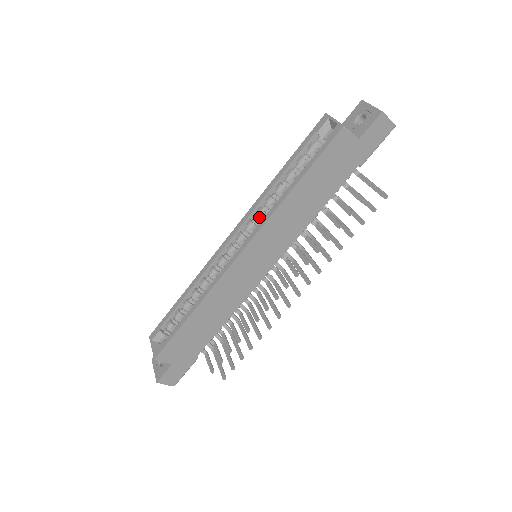
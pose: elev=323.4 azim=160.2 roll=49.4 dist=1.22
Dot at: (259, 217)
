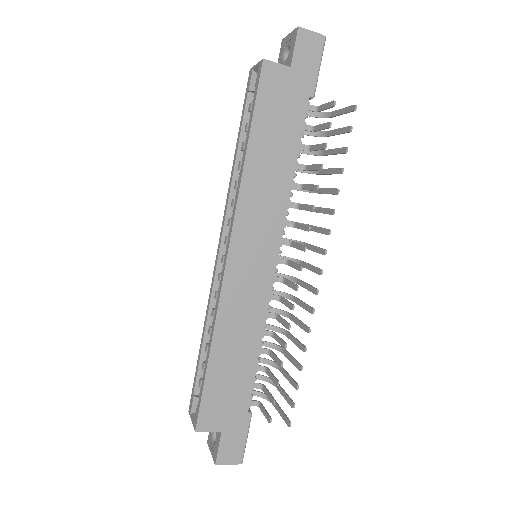
Dot at: occluded
